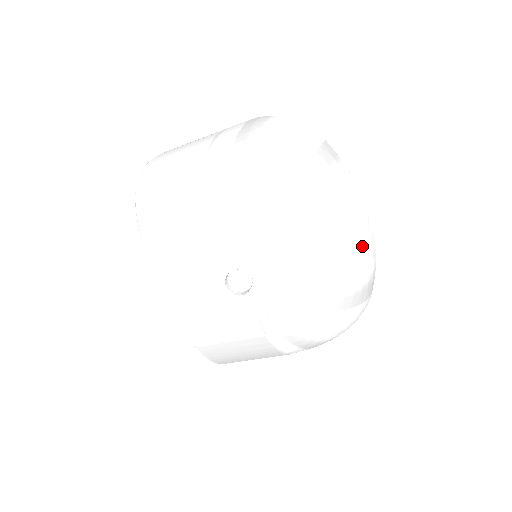
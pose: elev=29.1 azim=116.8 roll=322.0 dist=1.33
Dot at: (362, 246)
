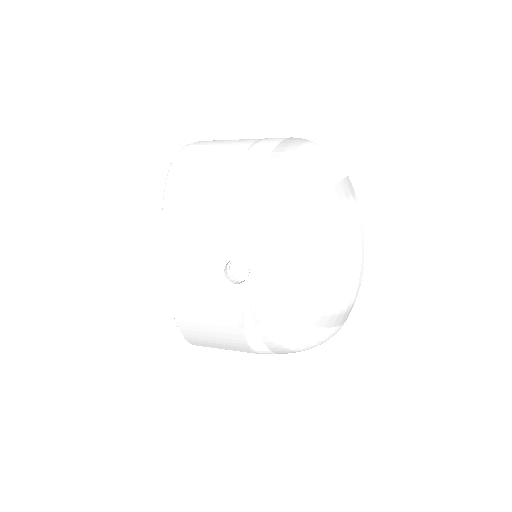
Dot at: (351, 276)
